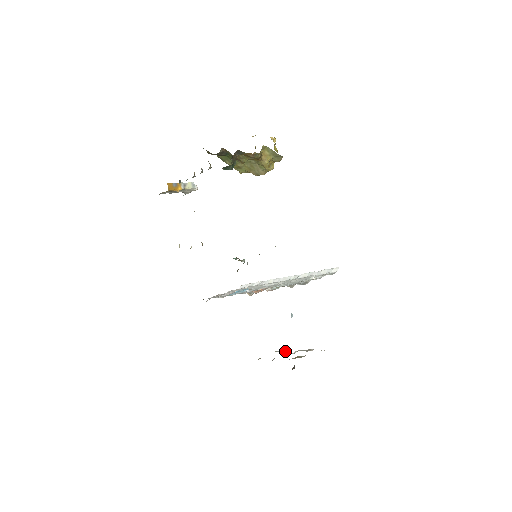
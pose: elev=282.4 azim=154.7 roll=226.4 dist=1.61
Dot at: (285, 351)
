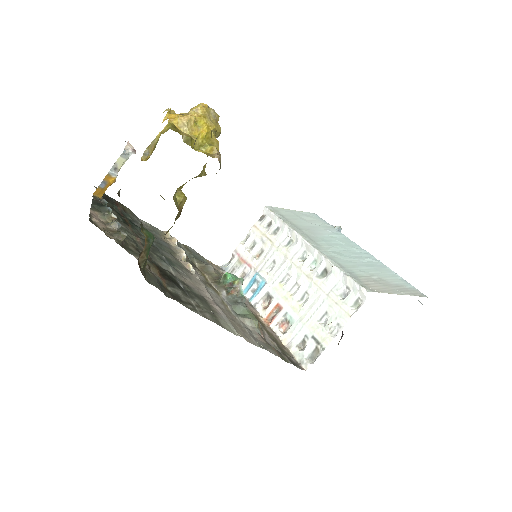
Dot at: occluded
